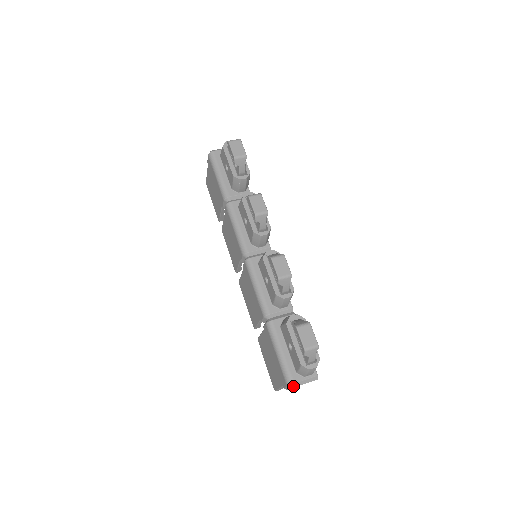
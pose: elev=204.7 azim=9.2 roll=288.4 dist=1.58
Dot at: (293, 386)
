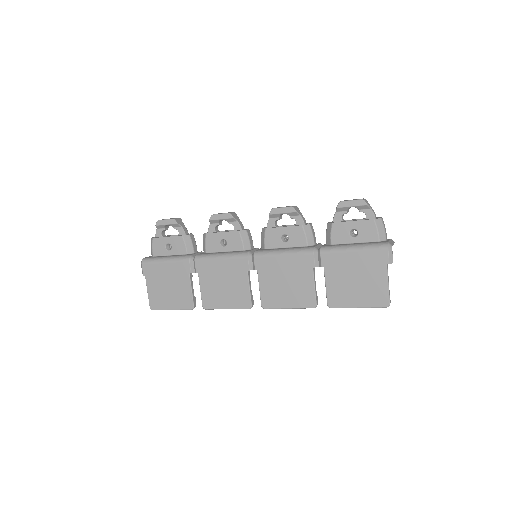
Dot at: (390, 245)
